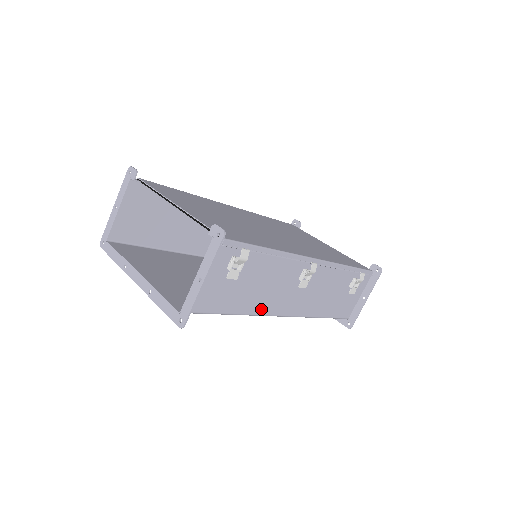
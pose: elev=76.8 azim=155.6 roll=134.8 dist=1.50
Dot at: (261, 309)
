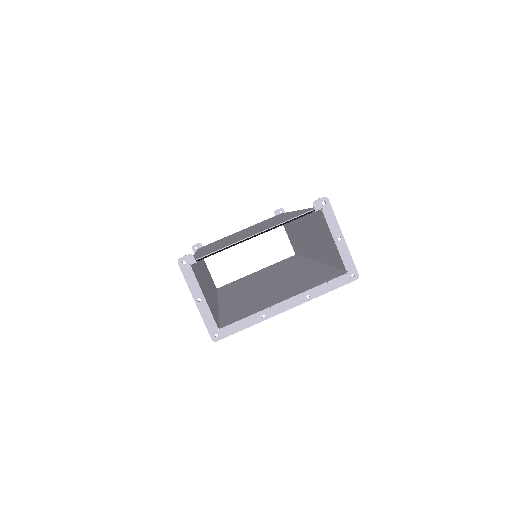
Dot at: (321, 258)
